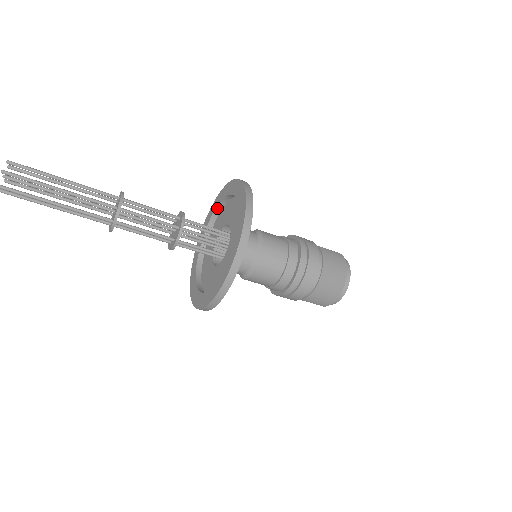
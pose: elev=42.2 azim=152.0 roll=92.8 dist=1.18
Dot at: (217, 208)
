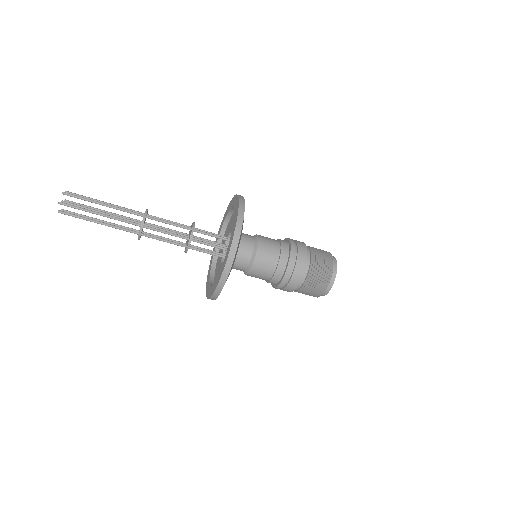
Dot at: (219, 239)
